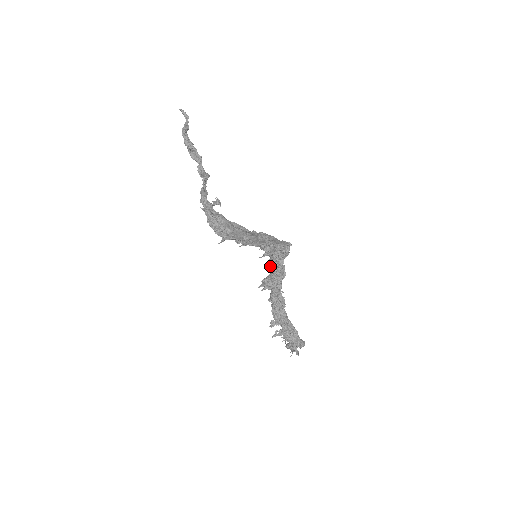
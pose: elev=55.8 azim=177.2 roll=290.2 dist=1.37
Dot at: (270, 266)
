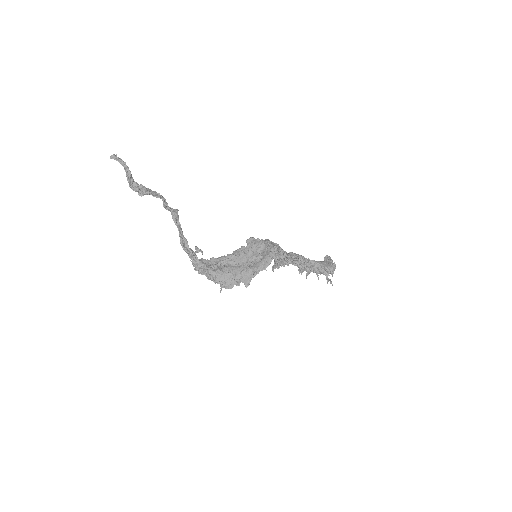
Dot at: occluded
